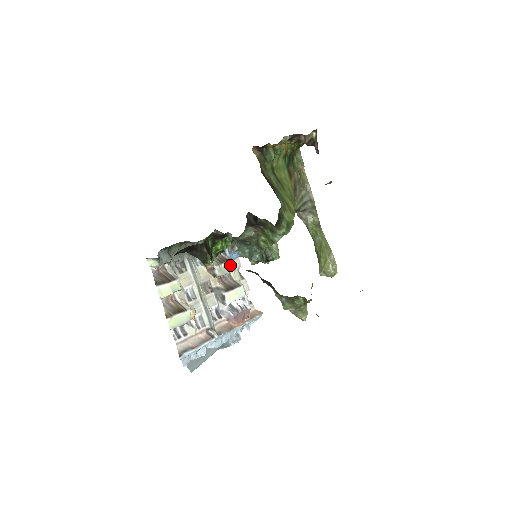
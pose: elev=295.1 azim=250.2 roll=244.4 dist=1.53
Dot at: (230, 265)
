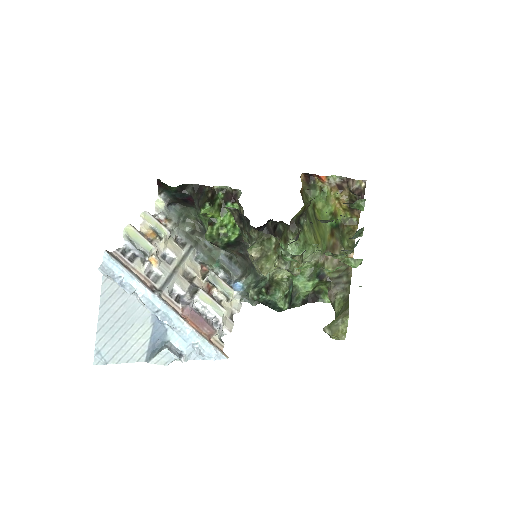
Dot at: (227, 288)
